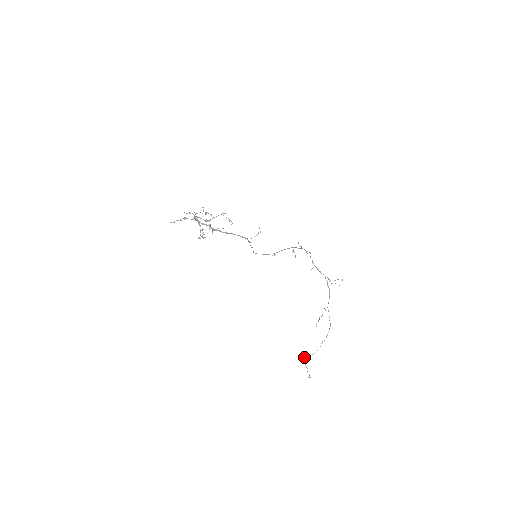
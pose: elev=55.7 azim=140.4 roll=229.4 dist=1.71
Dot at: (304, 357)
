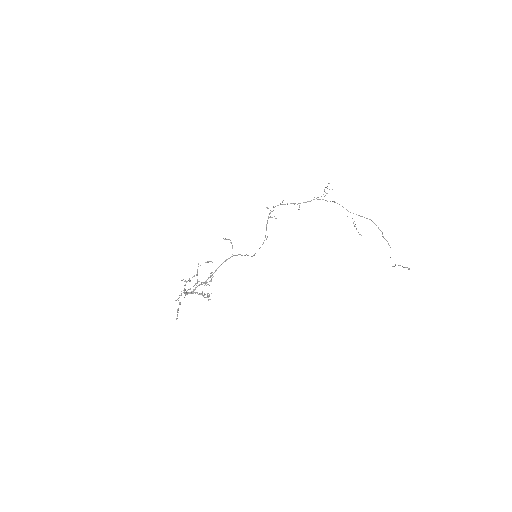
Dot at: occluded
